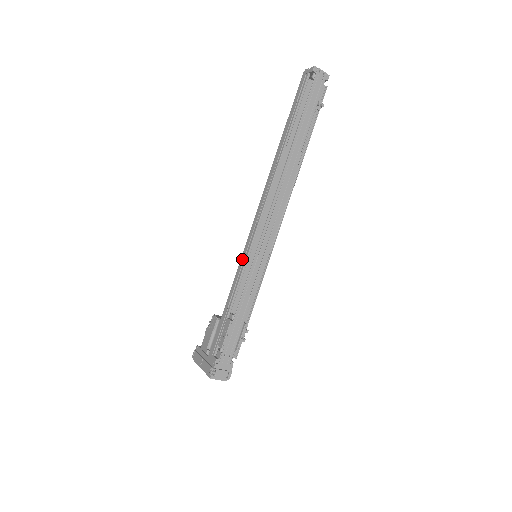
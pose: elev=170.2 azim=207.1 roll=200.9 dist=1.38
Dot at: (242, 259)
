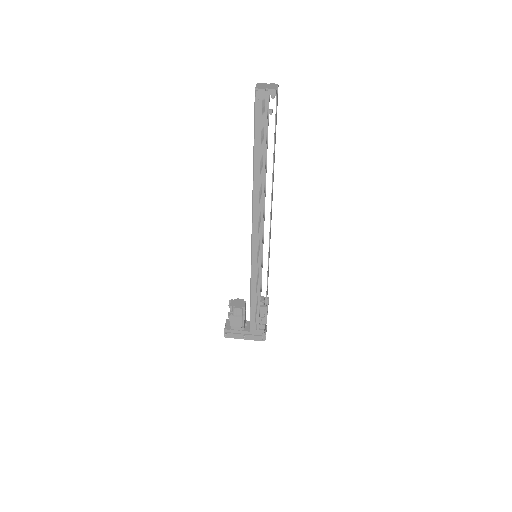
Dot at: (255, 268)
